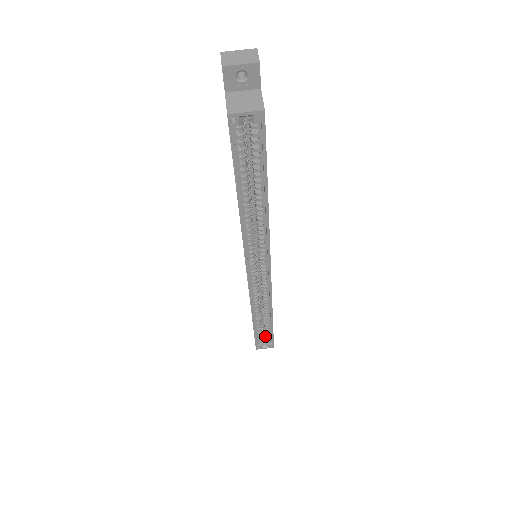
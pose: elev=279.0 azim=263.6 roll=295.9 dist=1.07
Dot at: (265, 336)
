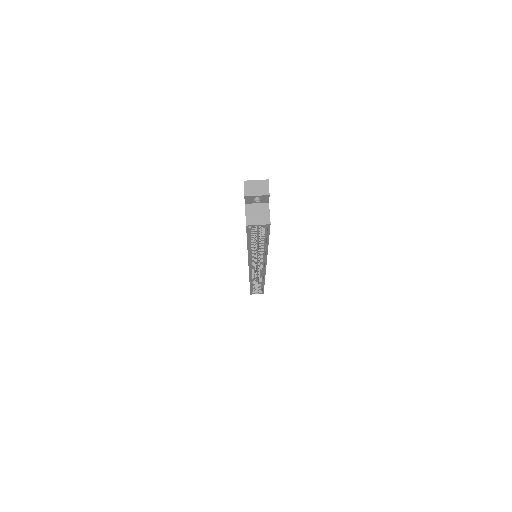
Dot at: occluded
